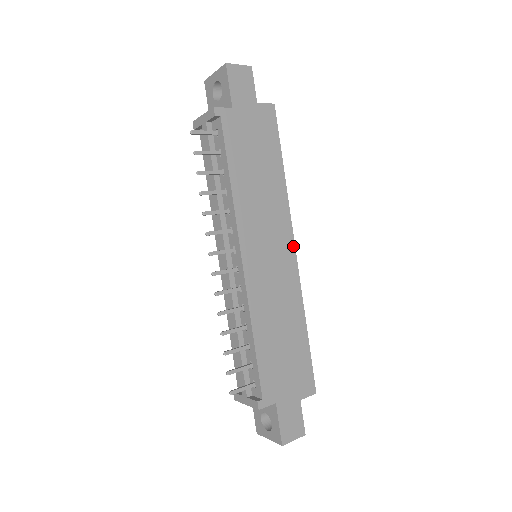
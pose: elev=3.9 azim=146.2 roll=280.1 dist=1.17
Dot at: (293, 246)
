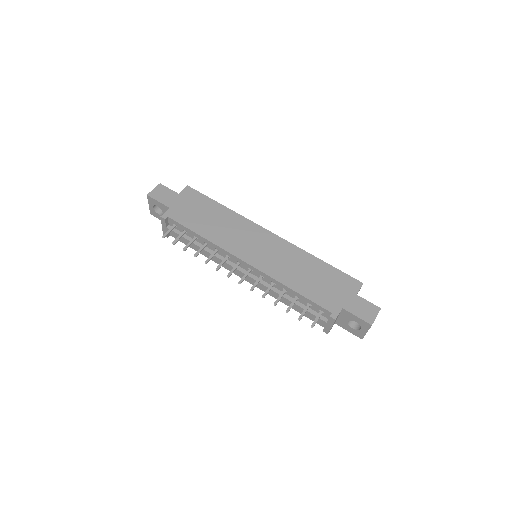
Dot at: (267, 231)
